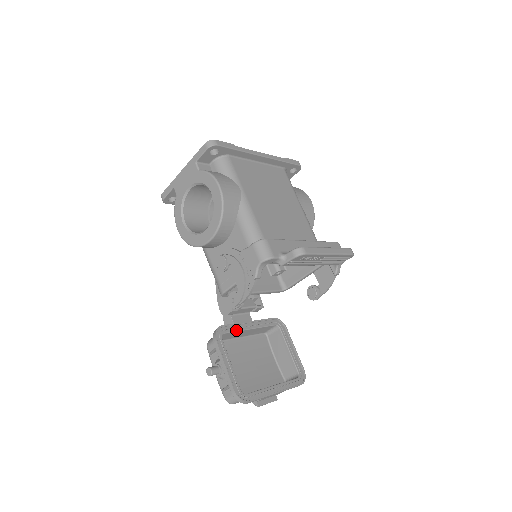
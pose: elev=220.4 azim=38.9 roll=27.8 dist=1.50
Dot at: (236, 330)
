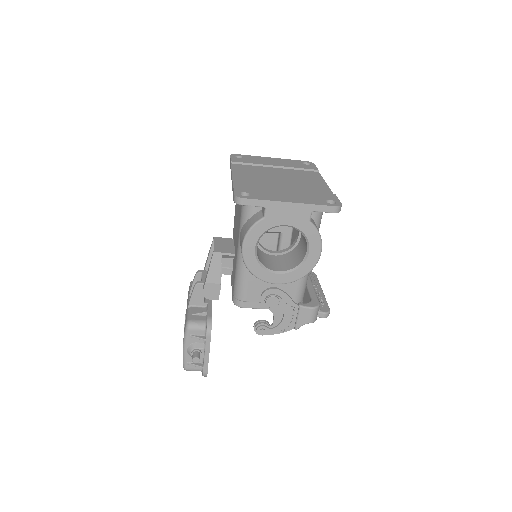
Dot at: occluded
